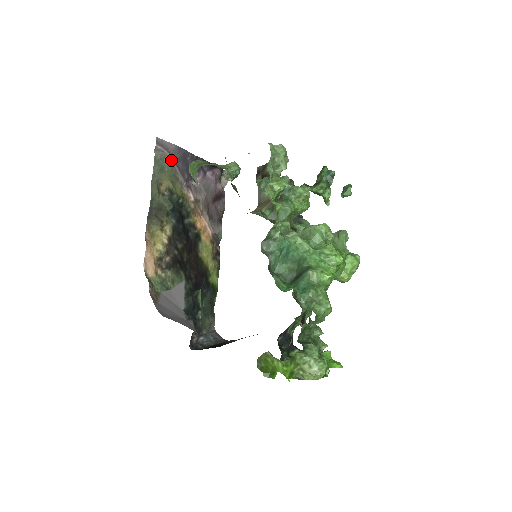
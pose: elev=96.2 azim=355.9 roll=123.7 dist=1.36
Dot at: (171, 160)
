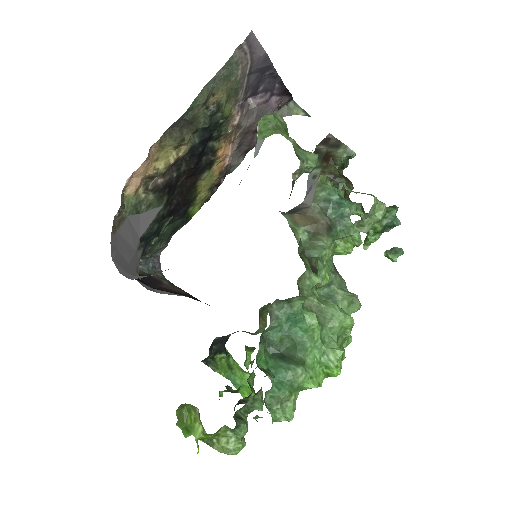
Dot at: (247, 68)
